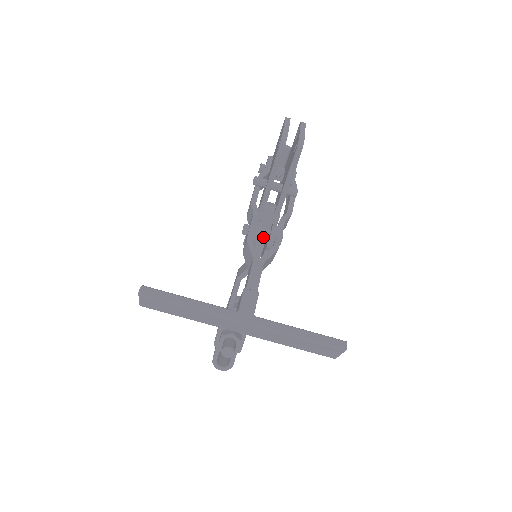
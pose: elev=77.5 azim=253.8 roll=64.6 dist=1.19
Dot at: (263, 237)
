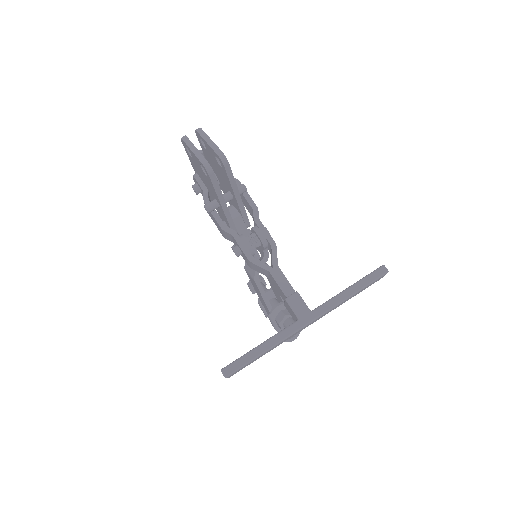
Dot at: (255, 245)
